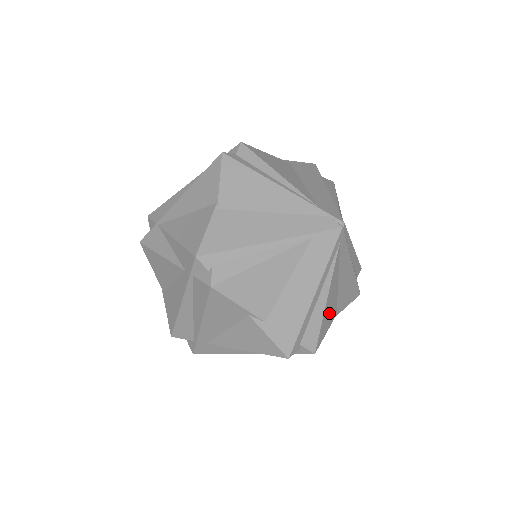
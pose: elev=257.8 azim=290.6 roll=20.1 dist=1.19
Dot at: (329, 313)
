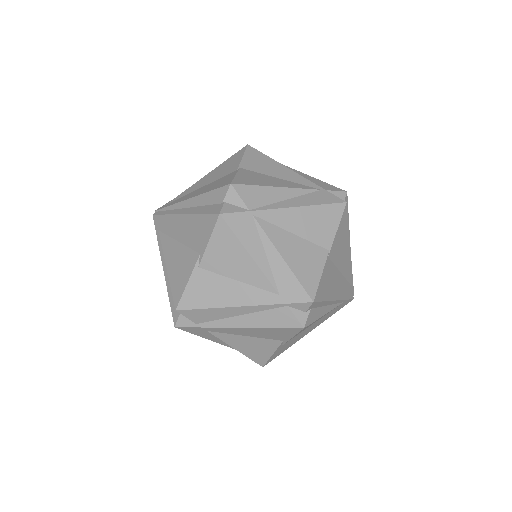
Dot at: occluded
